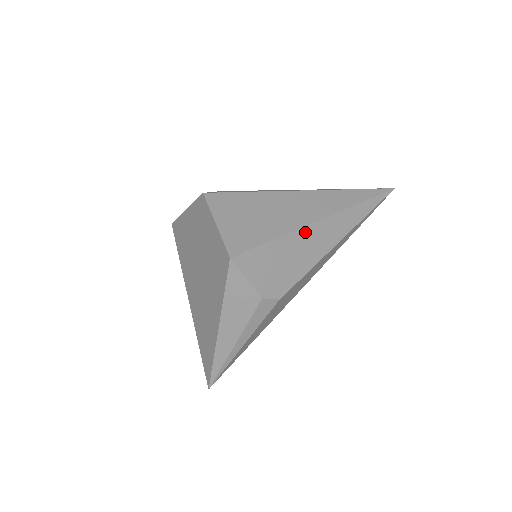
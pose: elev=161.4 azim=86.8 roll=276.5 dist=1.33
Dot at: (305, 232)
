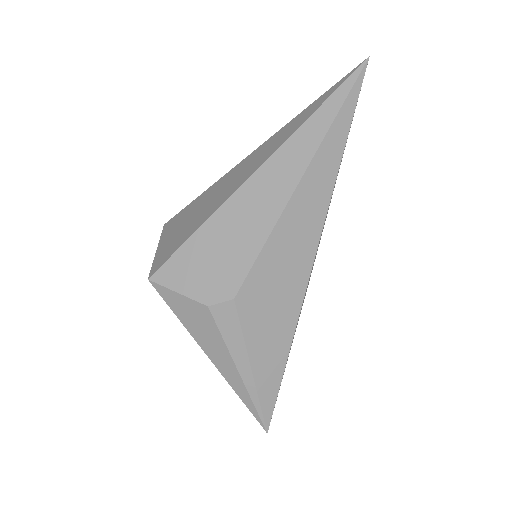
Dot at: (233, 204)
